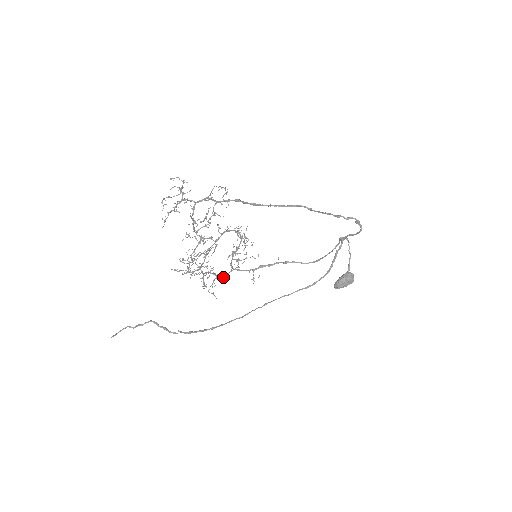
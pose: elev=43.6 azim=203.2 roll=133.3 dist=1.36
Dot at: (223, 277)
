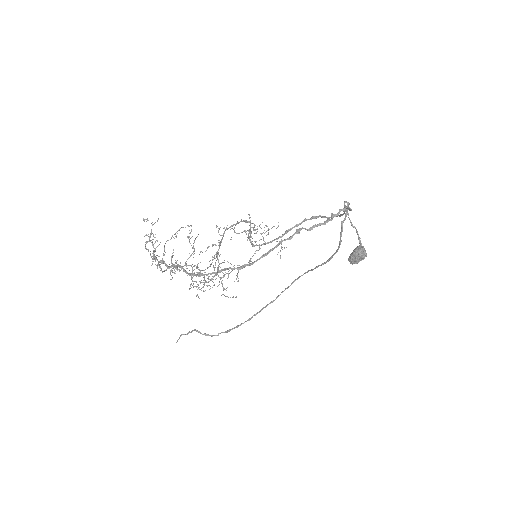
Dot at: occluded
